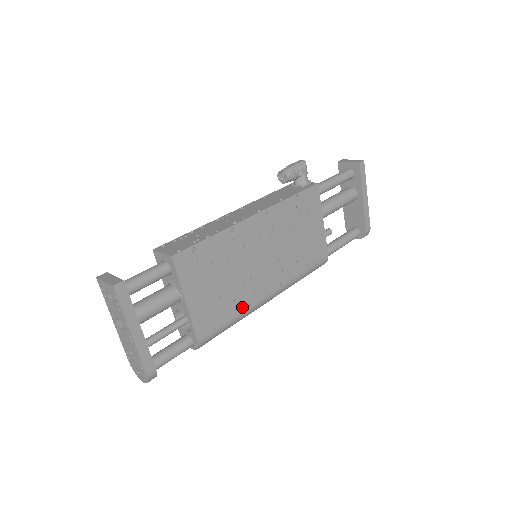
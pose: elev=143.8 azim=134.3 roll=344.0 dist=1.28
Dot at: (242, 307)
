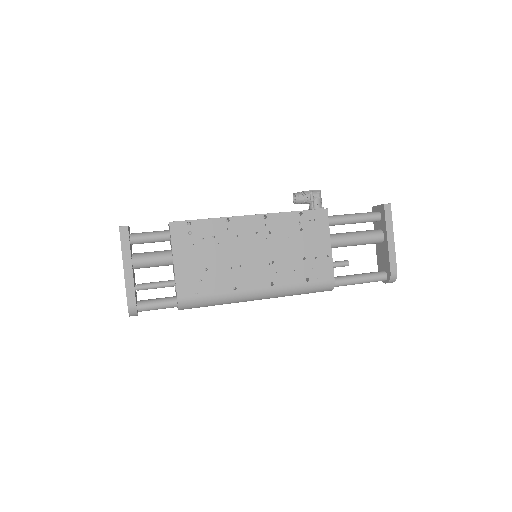
Dot at: (226, 288)
